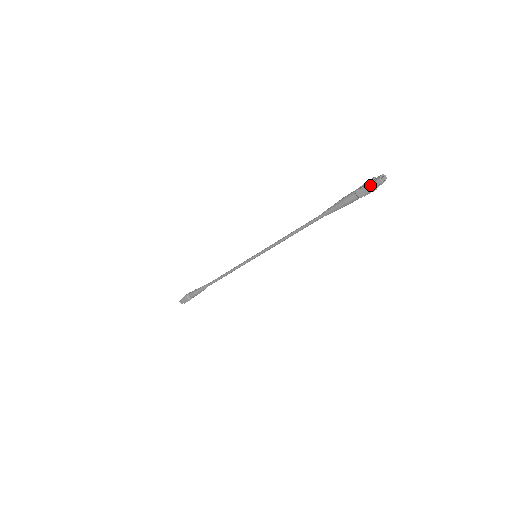
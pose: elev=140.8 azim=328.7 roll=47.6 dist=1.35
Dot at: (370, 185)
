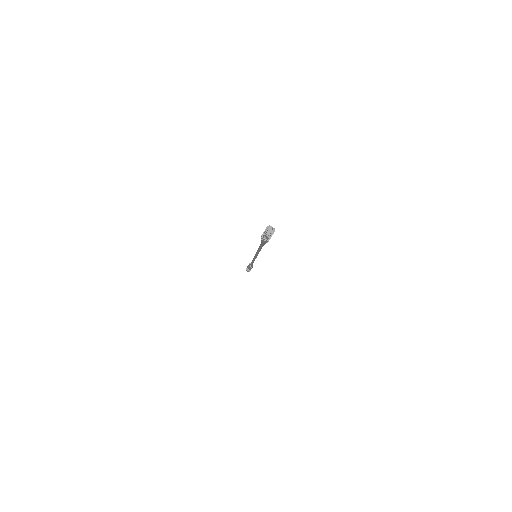
Dot at: (262, 238)
